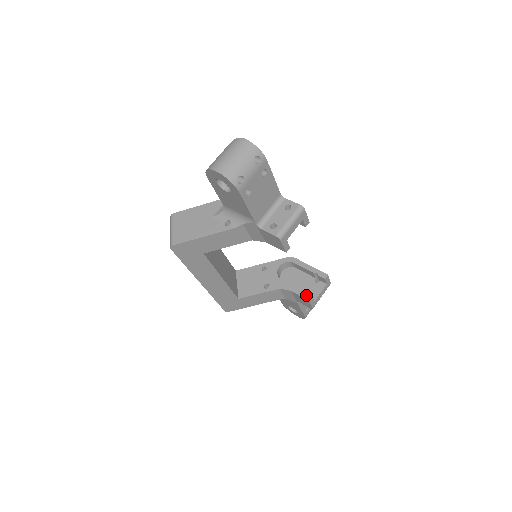
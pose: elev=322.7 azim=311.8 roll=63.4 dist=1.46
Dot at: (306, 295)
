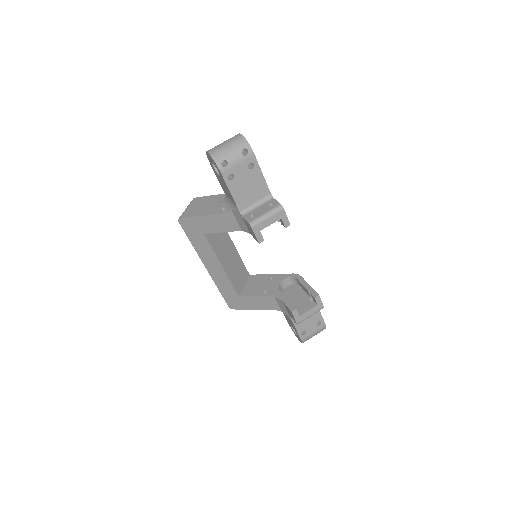
Dot at: (292, 306)
